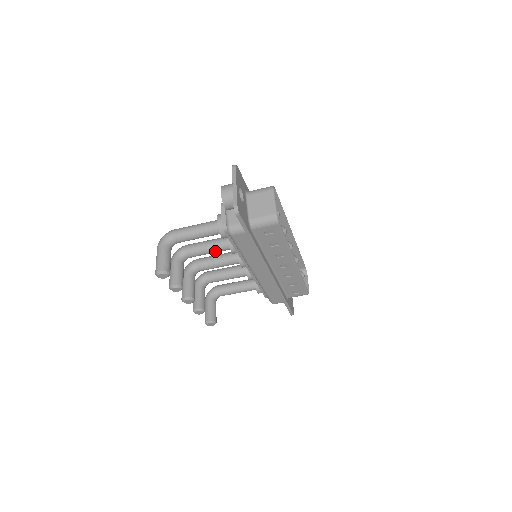
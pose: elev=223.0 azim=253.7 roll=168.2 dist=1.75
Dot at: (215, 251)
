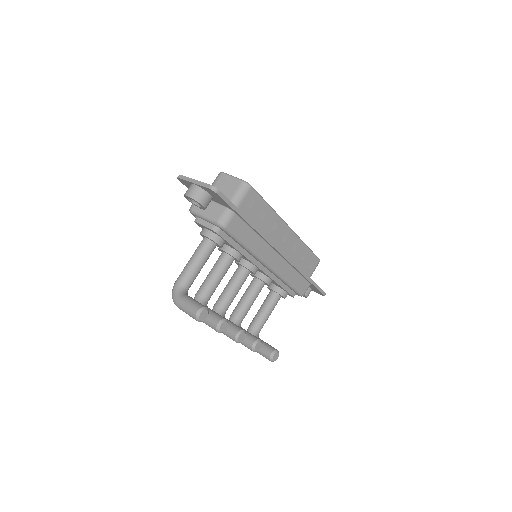
Dot at: (223, 273)
